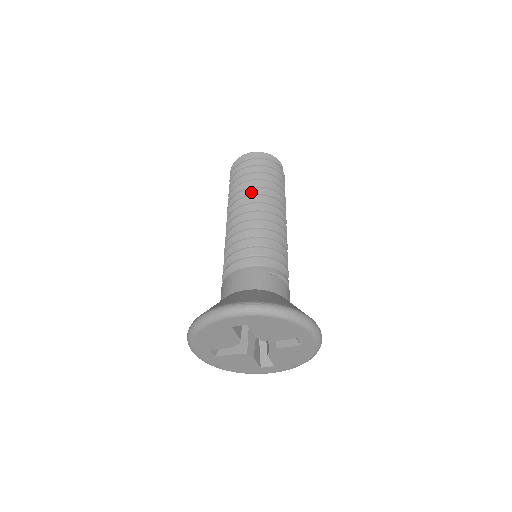
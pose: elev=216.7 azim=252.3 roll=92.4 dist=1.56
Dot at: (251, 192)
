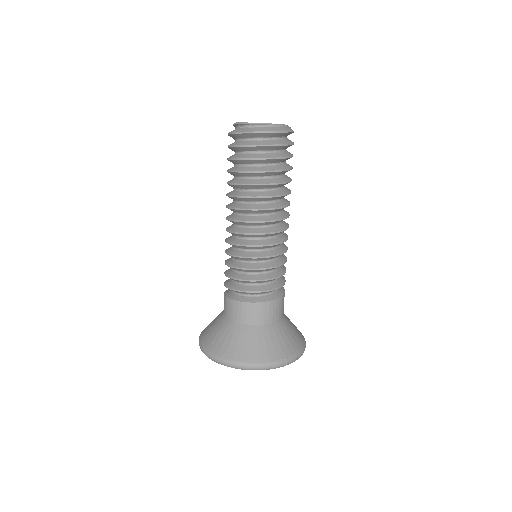
Dot at: (274, 199)
